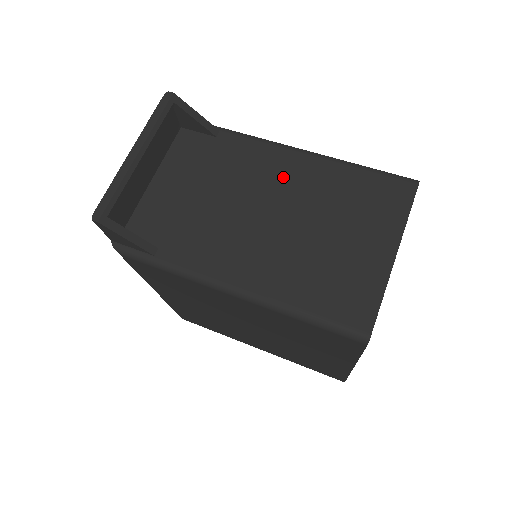
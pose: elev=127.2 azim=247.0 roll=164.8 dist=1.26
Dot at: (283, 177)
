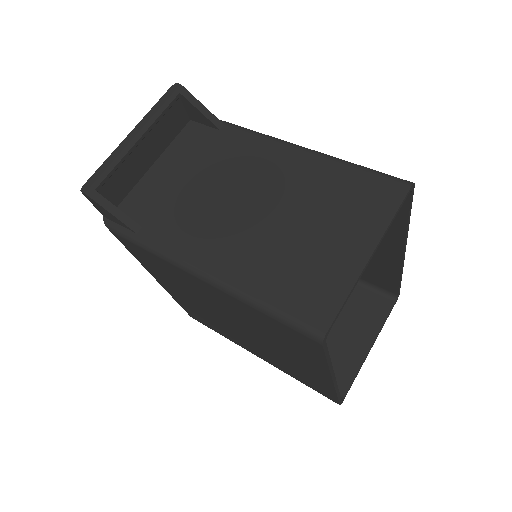
Dot at: (273, 170)
